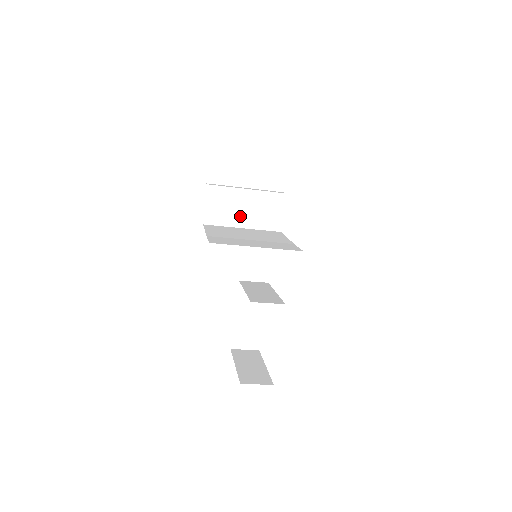
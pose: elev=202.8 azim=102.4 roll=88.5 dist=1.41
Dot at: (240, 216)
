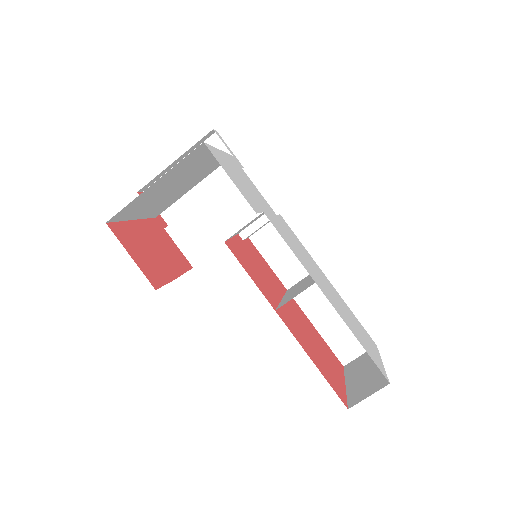
Dot at: (218, 230)
